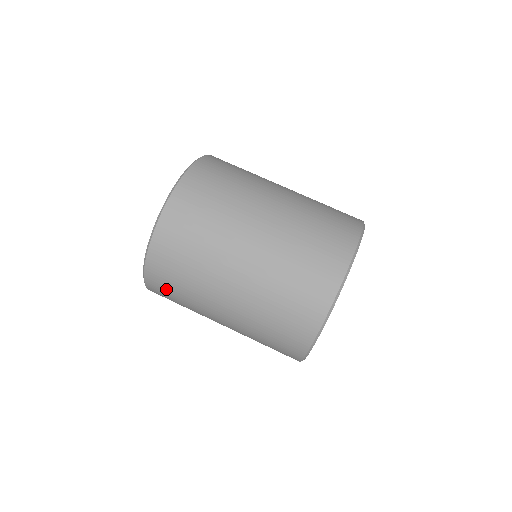
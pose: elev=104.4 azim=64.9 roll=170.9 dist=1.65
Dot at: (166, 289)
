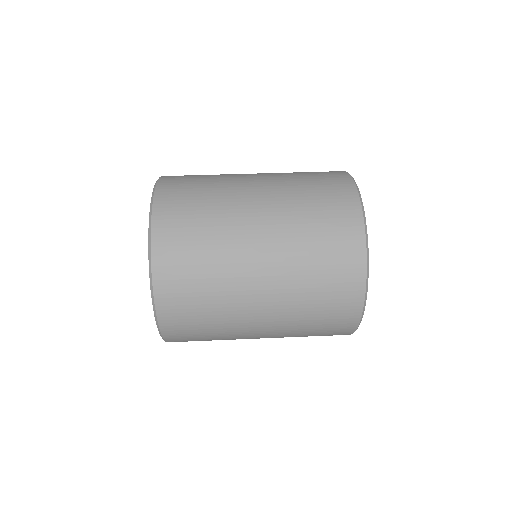
Dot at: (181, 241)
